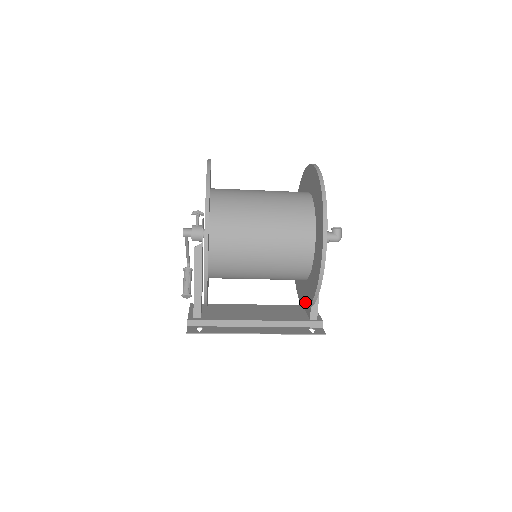
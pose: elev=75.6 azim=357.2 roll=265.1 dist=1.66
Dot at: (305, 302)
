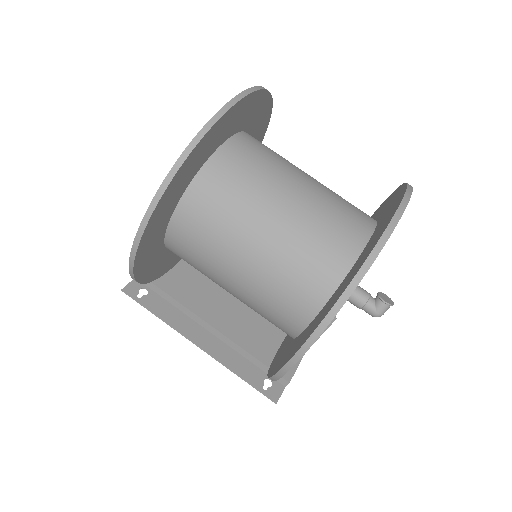
Dot at: (278, 352)
